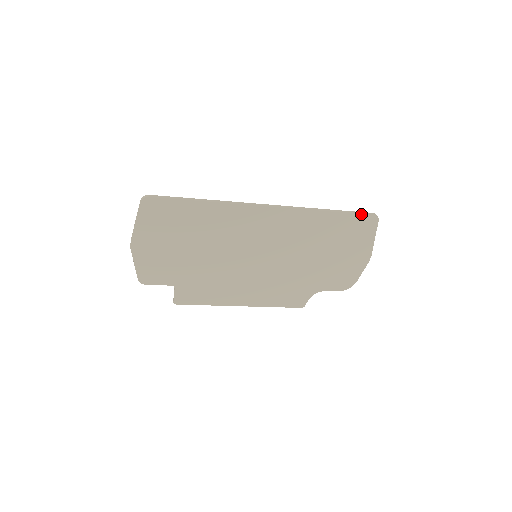
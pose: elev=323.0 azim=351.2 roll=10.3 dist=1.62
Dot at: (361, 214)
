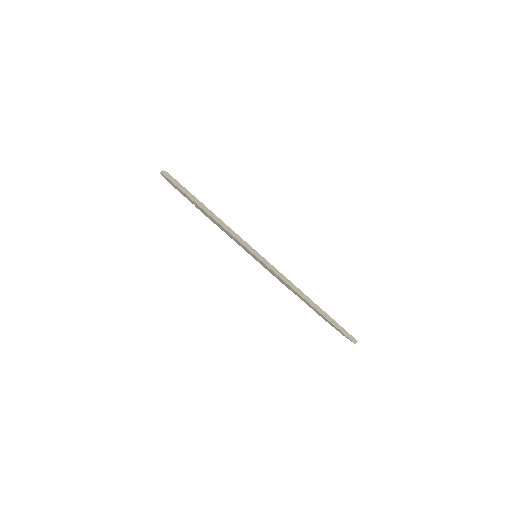
Dot at: (341, 331)
